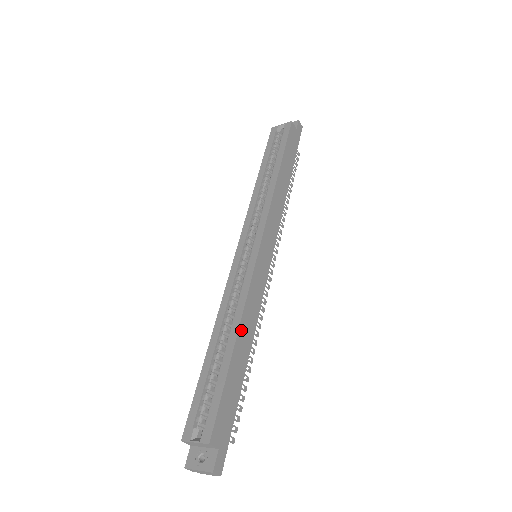
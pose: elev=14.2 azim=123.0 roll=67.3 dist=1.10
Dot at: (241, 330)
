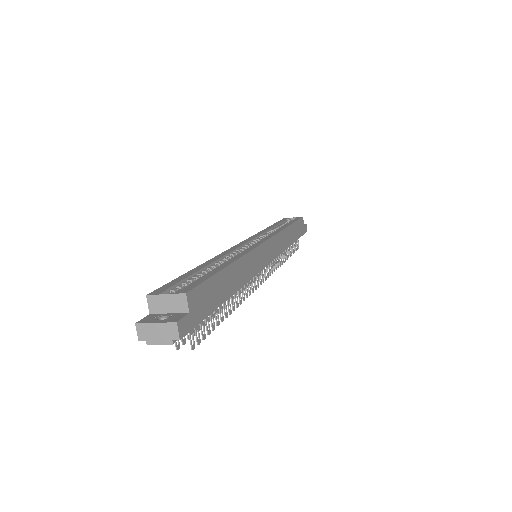
Dot at: (238, 264)
